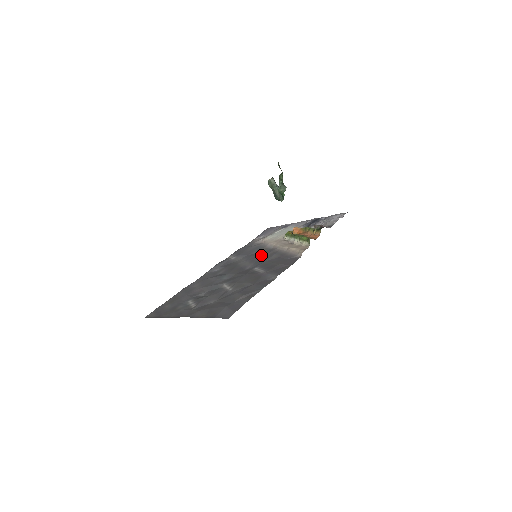
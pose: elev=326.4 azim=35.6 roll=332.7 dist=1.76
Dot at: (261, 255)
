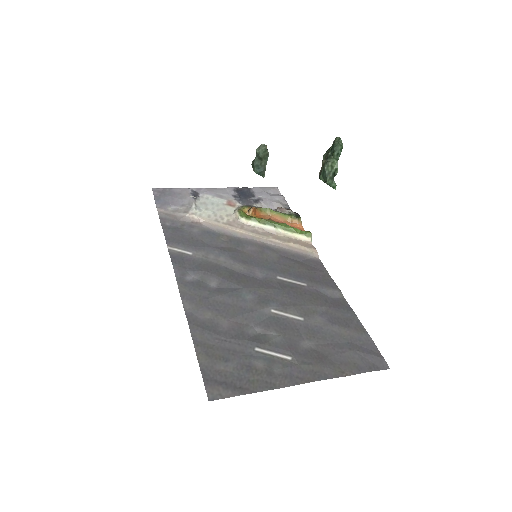
Dot at: (243, 250)
